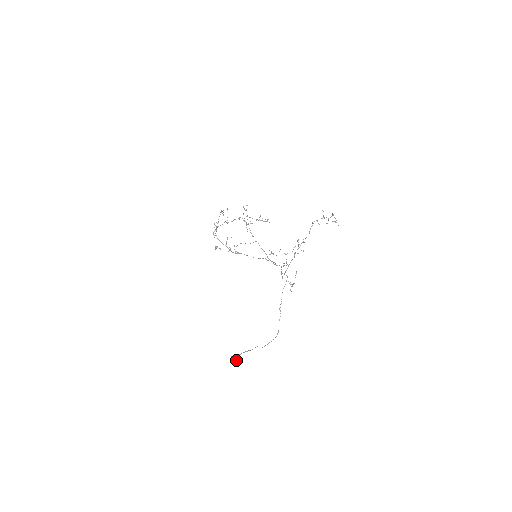
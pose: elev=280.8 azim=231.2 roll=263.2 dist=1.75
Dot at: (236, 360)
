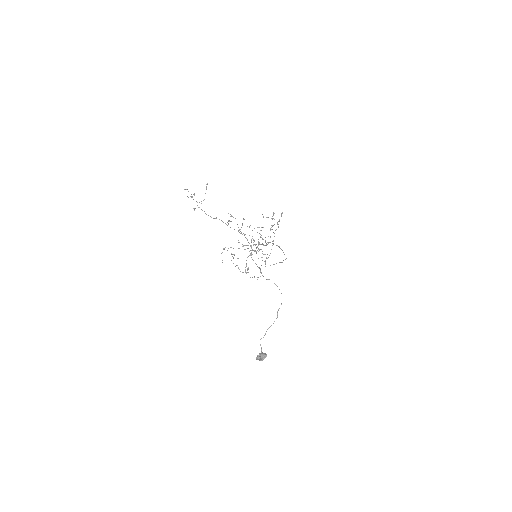
Dot at: (259, 357)
